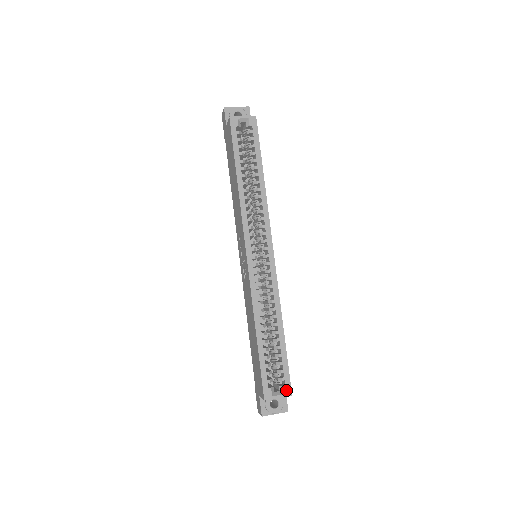
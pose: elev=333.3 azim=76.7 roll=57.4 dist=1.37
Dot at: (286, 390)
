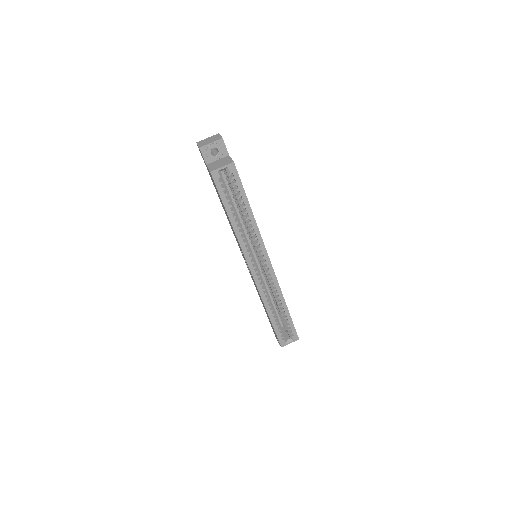
Dot at: (295, 338)
